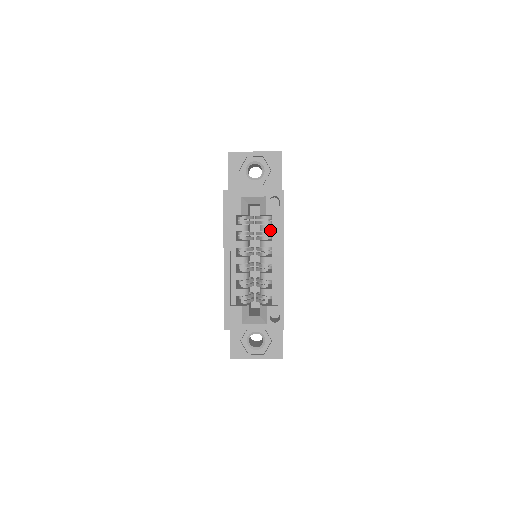
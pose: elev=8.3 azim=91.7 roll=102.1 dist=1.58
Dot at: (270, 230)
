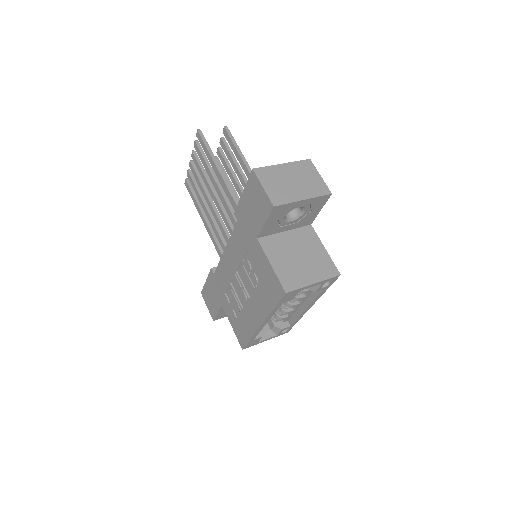
Dot at: (308, 292)
